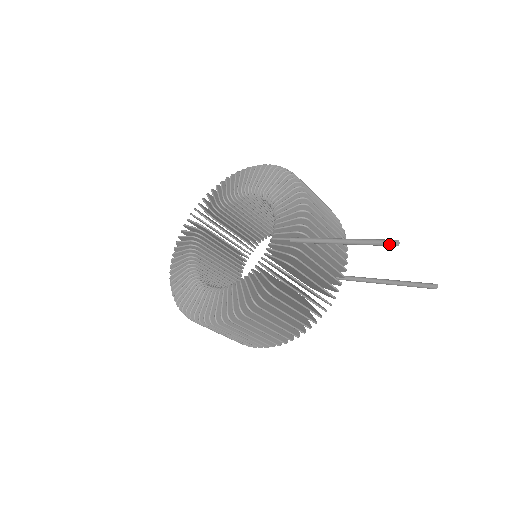
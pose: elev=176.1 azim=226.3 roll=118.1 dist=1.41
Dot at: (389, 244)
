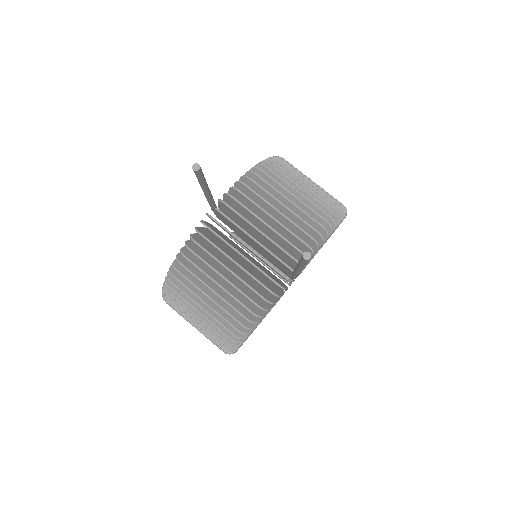
Dot at: (194, 171)
